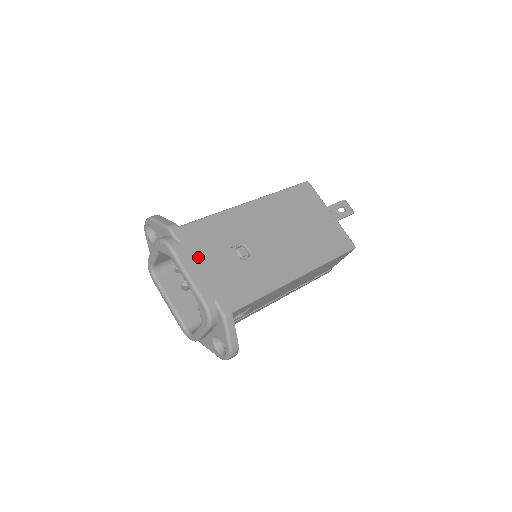
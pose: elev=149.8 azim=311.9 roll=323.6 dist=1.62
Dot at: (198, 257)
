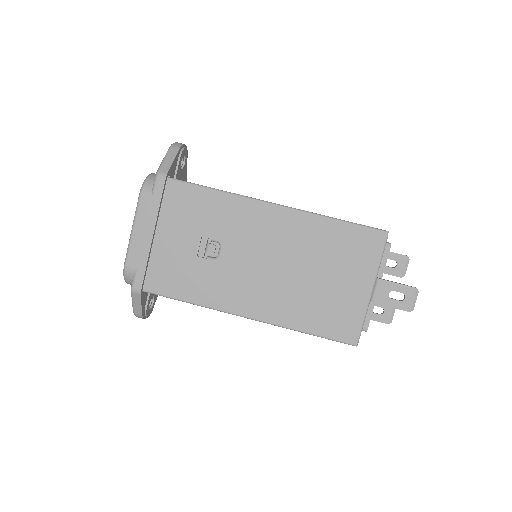
Dot at: (161, 221)
